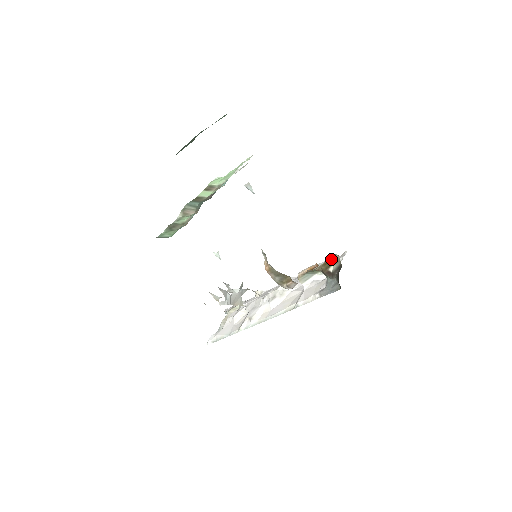
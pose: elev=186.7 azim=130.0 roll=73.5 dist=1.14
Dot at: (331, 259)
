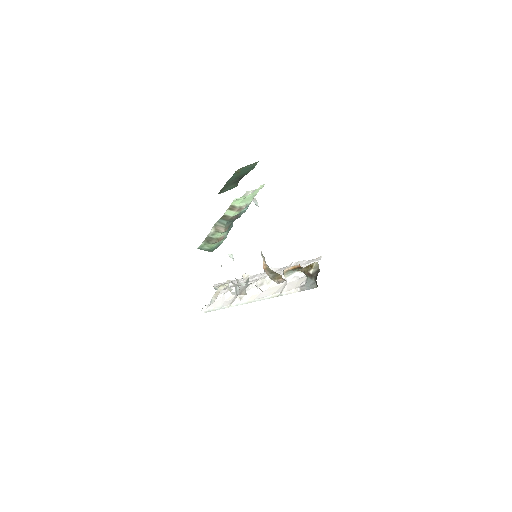
Dot at: (312, 264)
